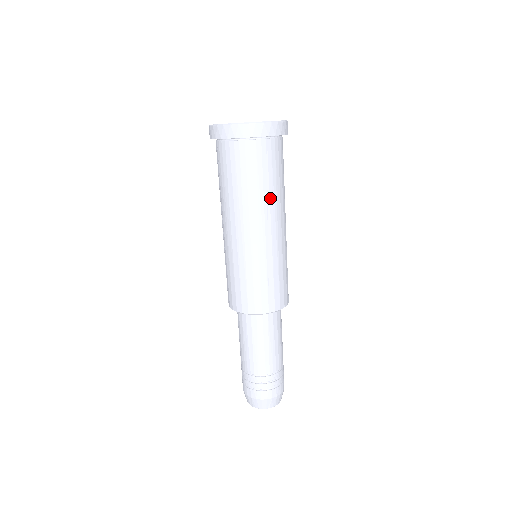
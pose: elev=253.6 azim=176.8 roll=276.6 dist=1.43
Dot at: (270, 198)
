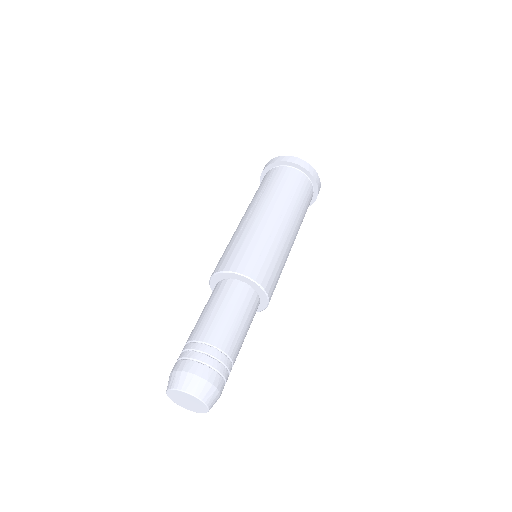
Dot at: (263, 195)
